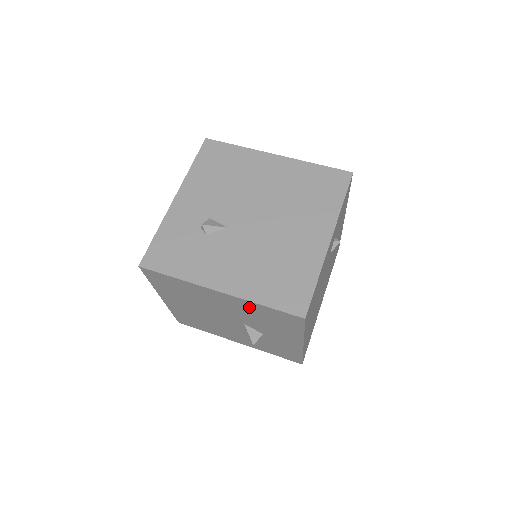
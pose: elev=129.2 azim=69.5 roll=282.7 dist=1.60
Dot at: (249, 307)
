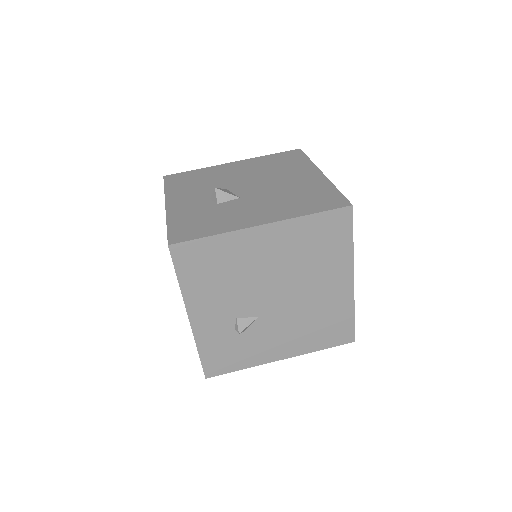
Dot at: occluded
